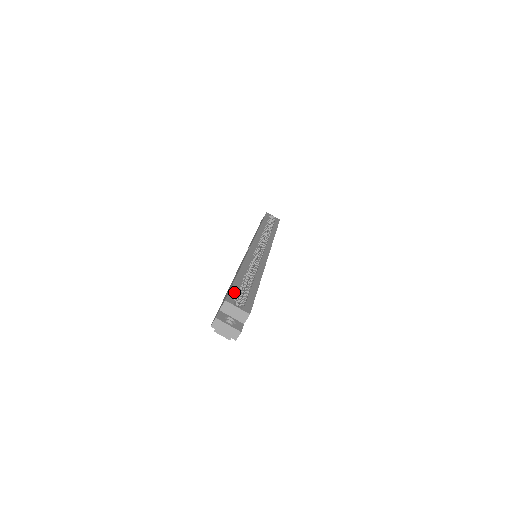
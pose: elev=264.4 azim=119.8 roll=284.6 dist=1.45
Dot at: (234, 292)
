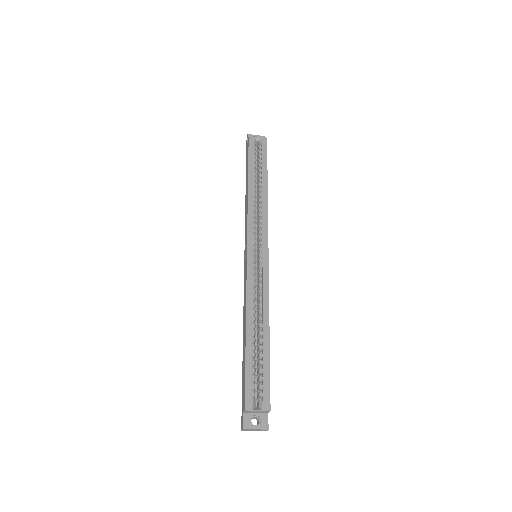
Dot at: (249, 385)
